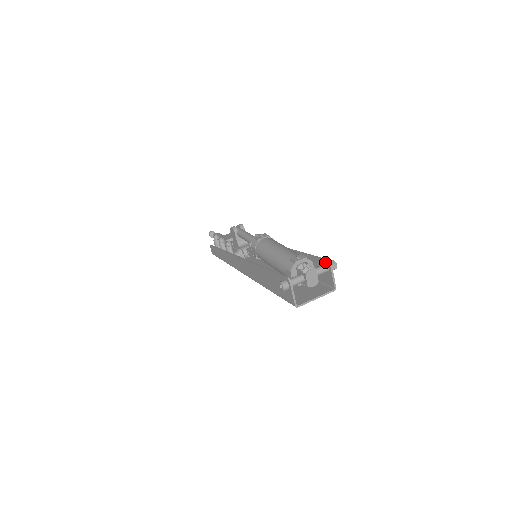
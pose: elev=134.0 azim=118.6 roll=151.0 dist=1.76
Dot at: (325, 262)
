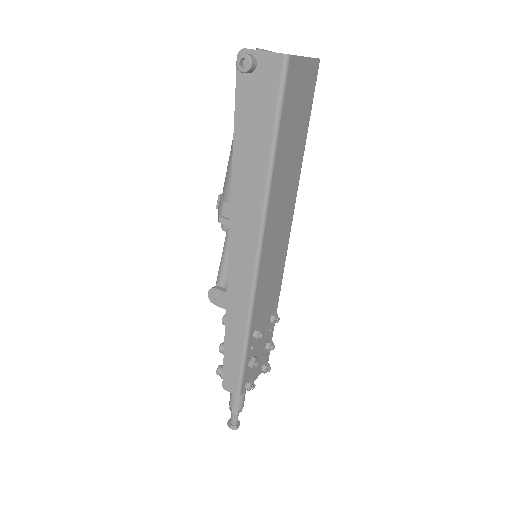
Dot at: occluded
